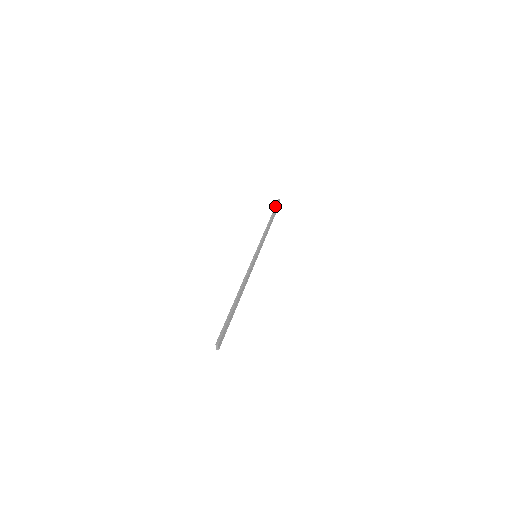
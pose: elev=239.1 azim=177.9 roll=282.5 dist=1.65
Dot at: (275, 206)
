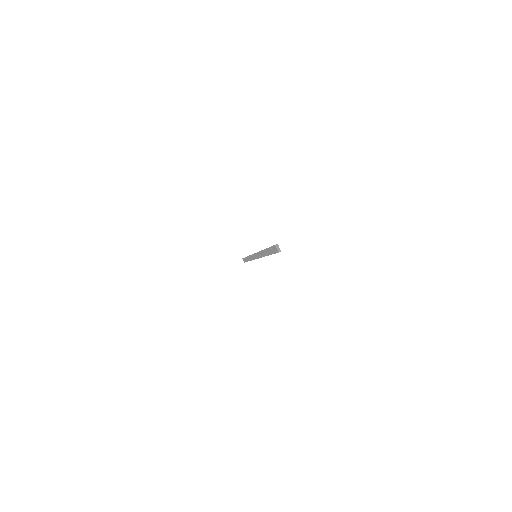
Dot at: occluded
